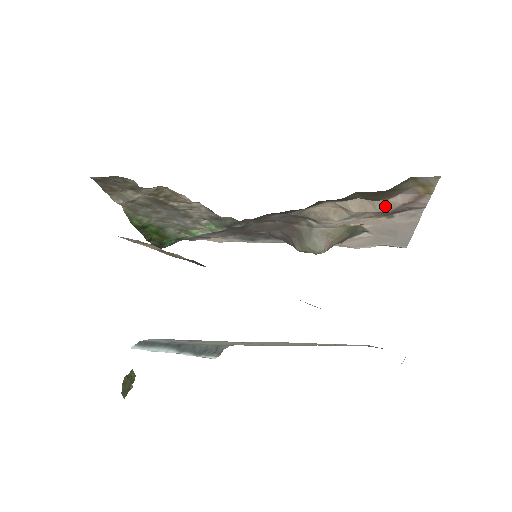
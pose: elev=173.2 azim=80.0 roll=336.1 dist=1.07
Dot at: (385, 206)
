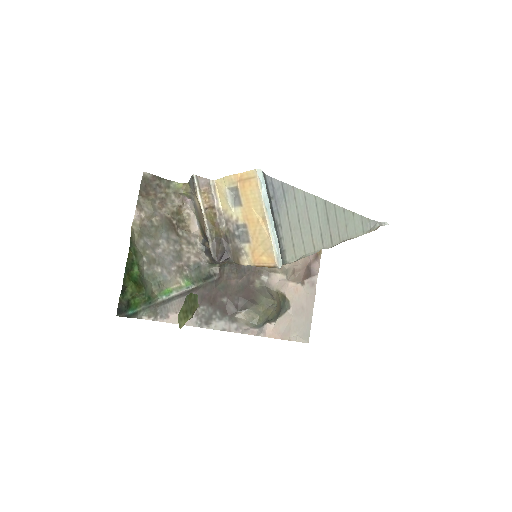
Dot at: (304, 260)
